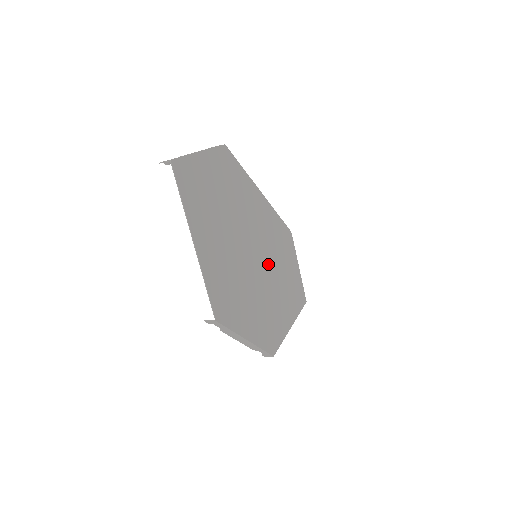
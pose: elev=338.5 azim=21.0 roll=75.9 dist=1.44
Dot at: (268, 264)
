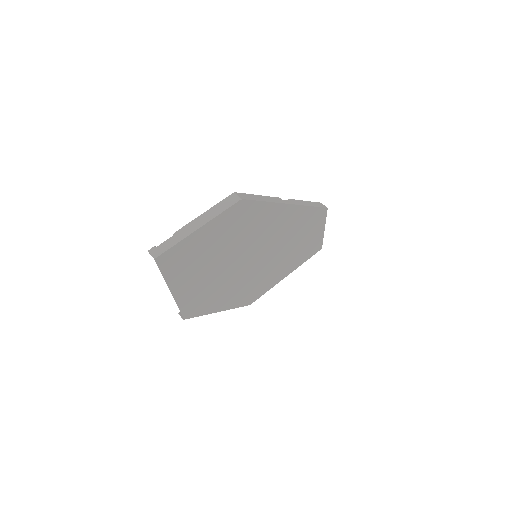
Dot at: (272, 253)
